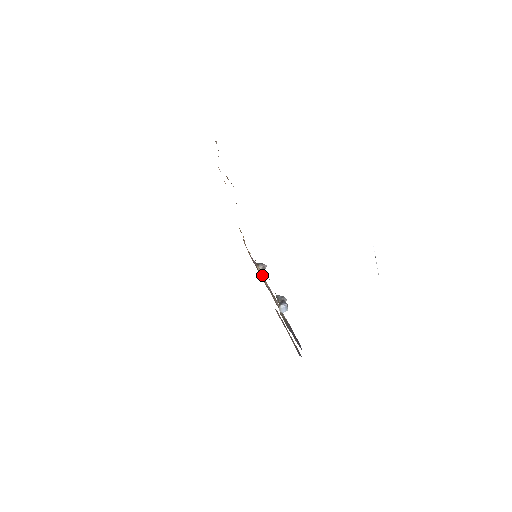
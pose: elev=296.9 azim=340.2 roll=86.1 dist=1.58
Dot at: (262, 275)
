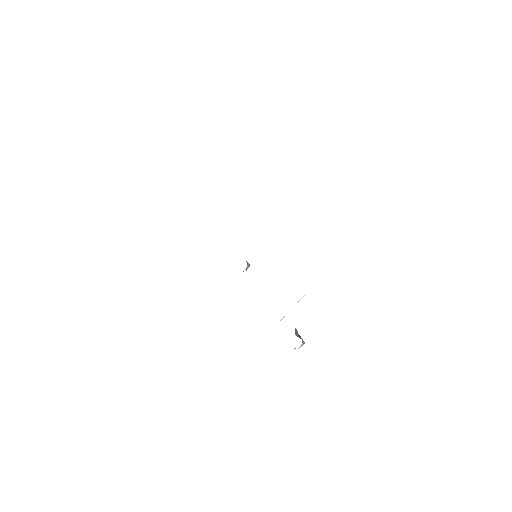
Dot at: occluded
